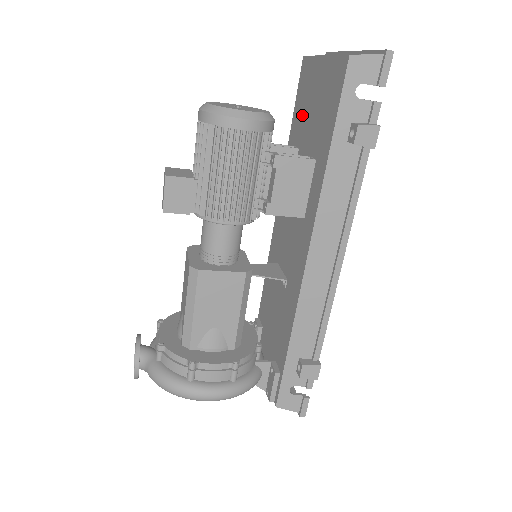
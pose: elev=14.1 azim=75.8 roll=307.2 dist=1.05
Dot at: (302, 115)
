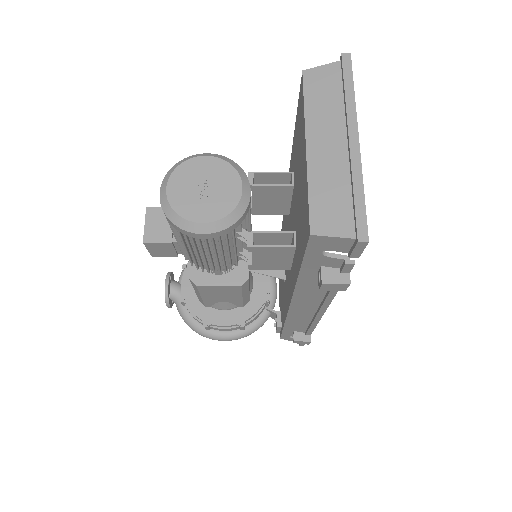
Dot at: (296, 156)
